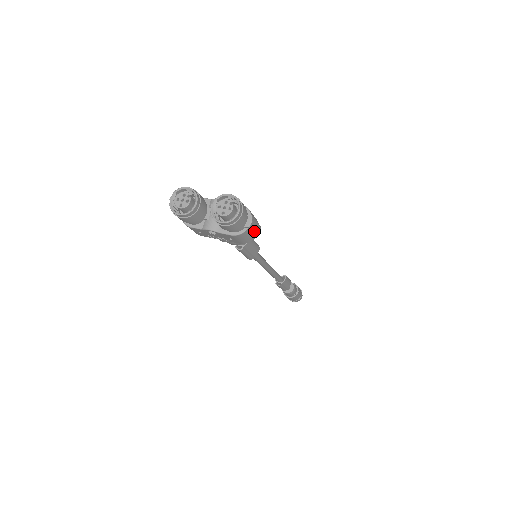
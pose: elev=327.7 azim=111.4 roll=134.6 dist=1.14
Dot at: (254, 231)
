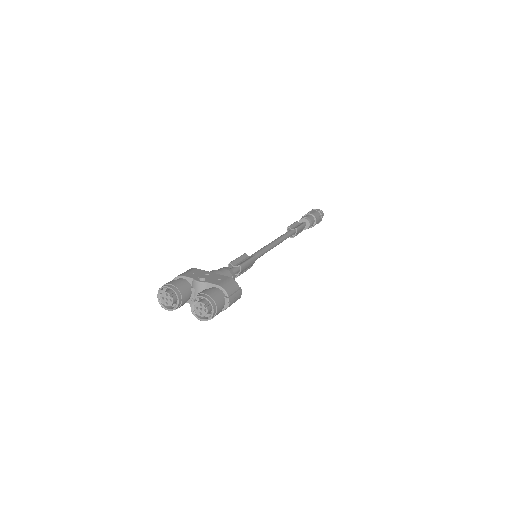
Dot at: (235, 301)
